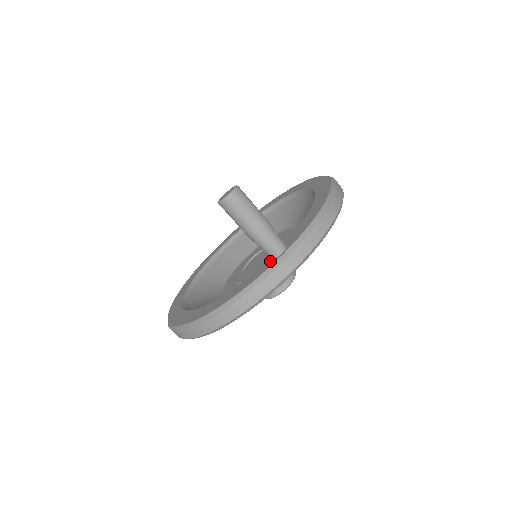
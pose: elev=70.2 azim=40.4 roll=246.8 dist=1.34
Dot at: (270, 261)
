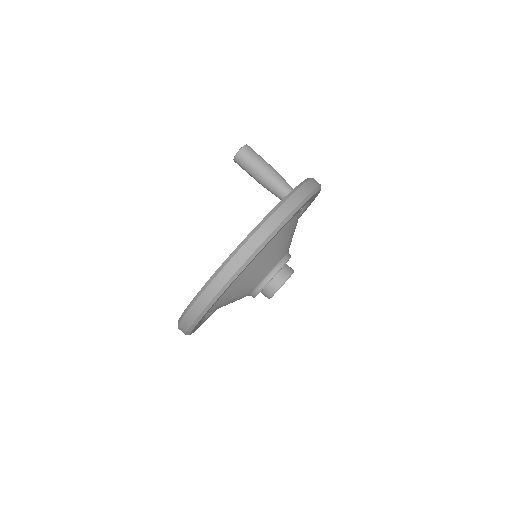
Dot at: occluded
